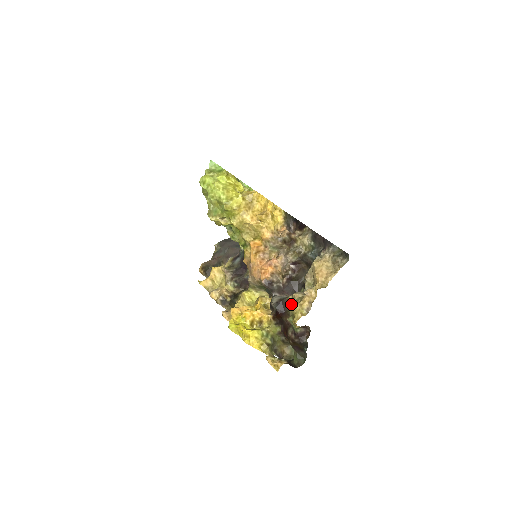
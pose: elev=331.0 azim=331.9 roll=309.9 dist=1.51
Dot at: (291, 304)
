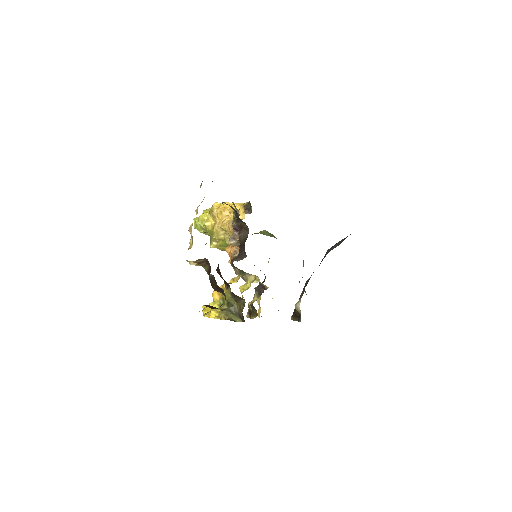
Dot at: occluded
